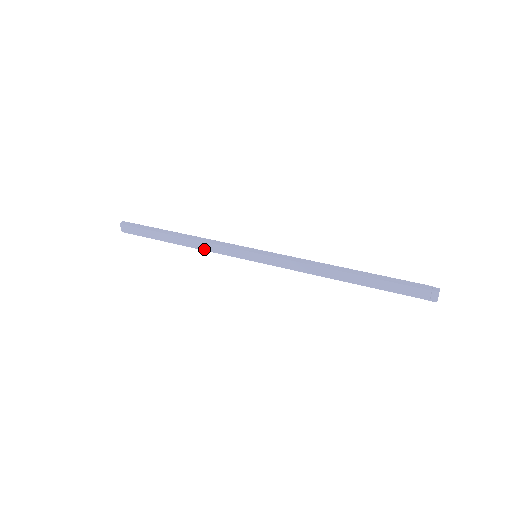
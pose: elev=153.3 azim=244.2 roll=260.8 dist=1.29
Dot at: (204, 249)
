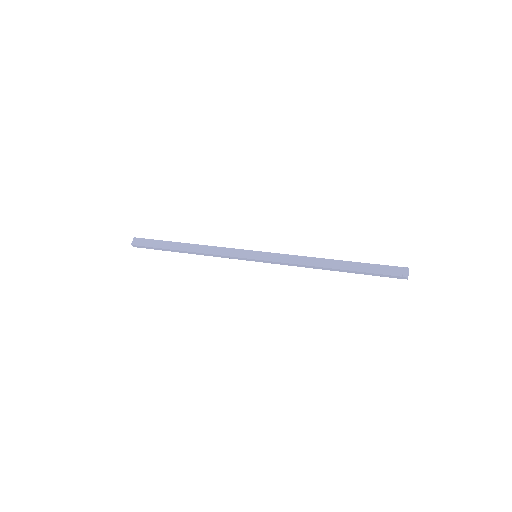
Dot at: (209, 253)
